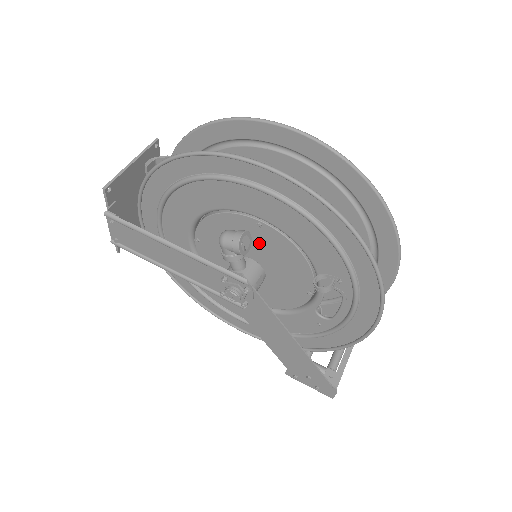
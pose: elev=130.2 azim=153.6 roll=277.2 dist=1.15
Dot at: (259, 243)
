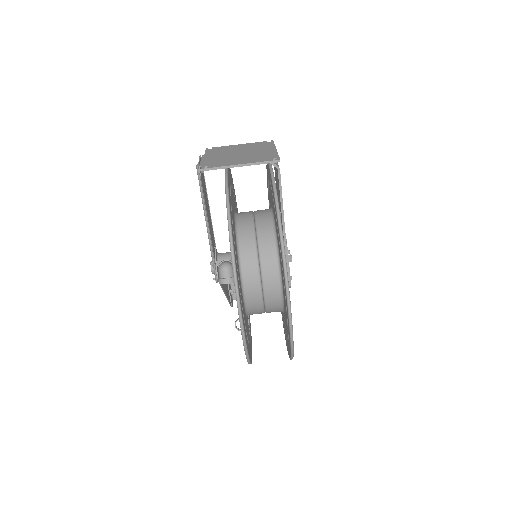
Dot at: occluded
